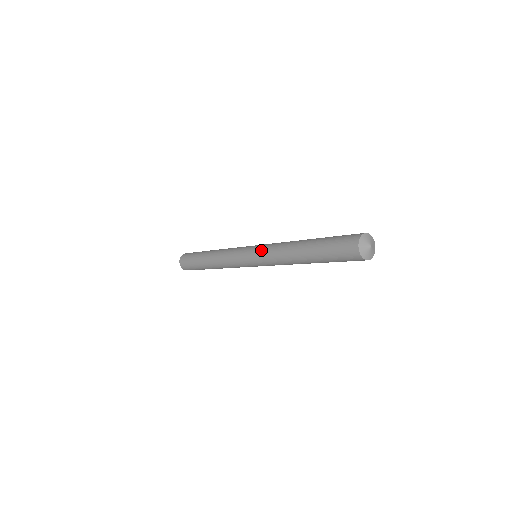
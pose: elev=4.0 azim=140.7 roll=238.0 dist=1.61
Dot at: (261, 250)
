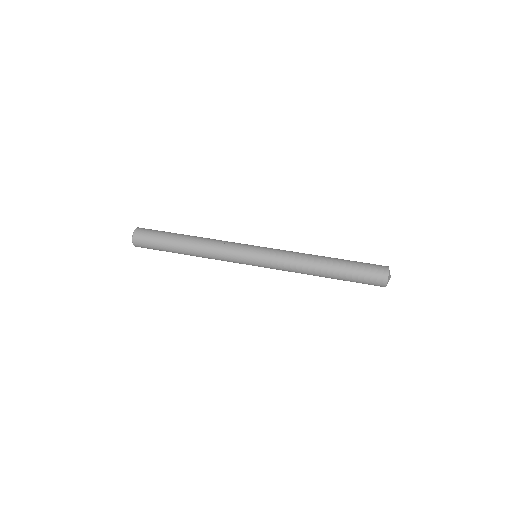
Dot at: (273, 262)
